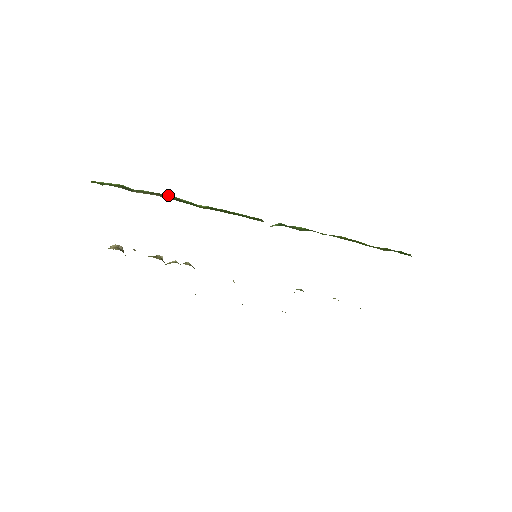
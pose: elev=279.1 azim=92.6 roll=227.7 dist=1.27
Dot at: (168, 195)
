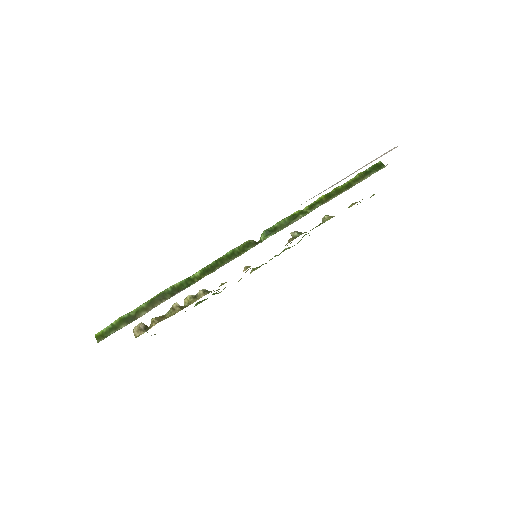
Dot at: (163, 292)
